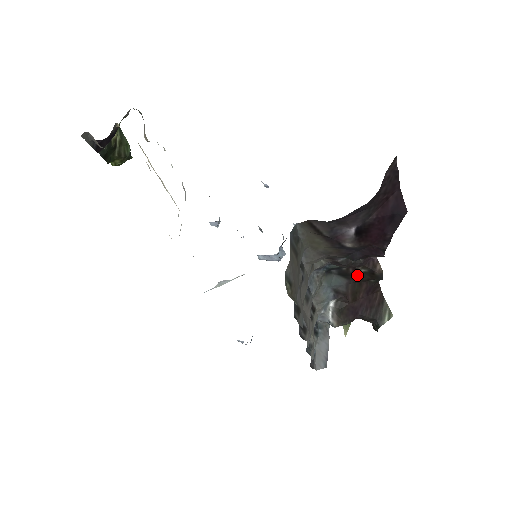
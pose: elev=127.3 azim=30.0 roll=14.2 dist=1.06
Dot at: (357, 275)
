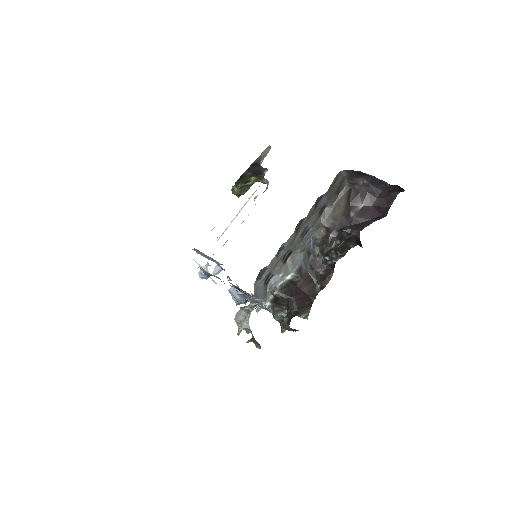
Dot at: (317, 272)
